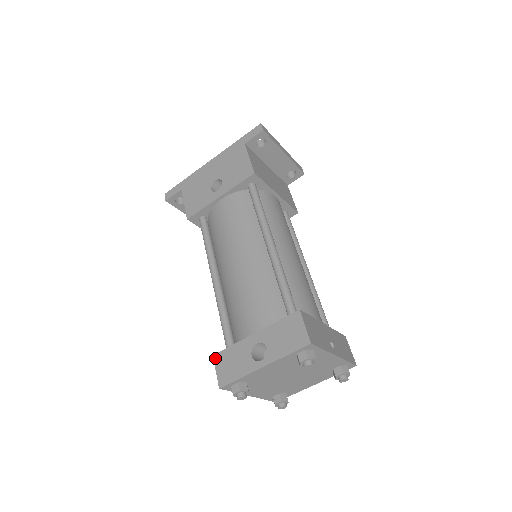
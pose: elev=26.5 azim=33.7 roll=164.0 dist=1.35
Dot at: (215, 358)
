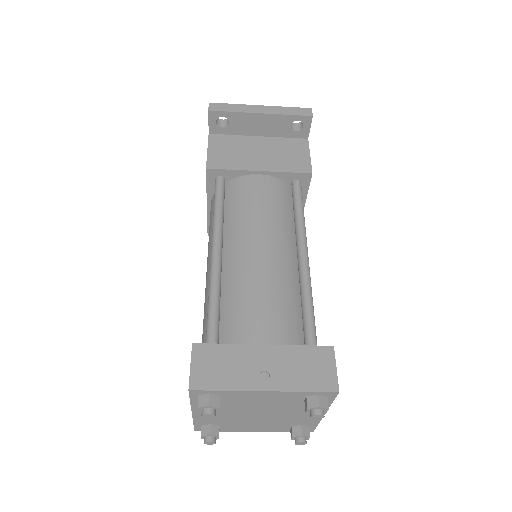
Dot at: occluded
